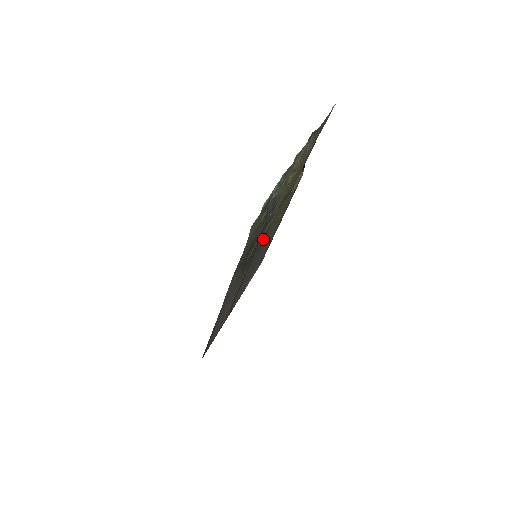
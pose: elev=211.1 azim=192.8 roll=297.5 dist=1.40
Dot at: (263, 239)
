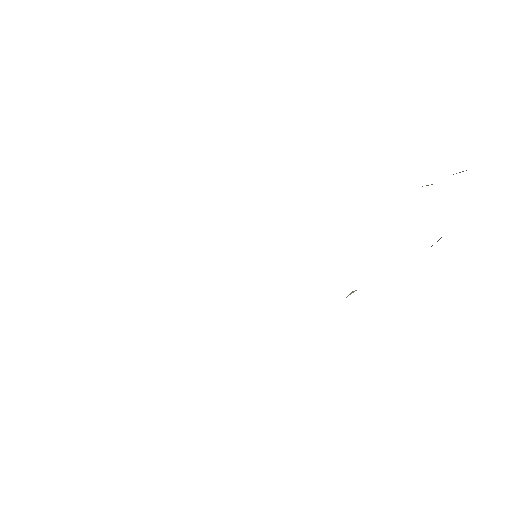
Dot at: occluded
